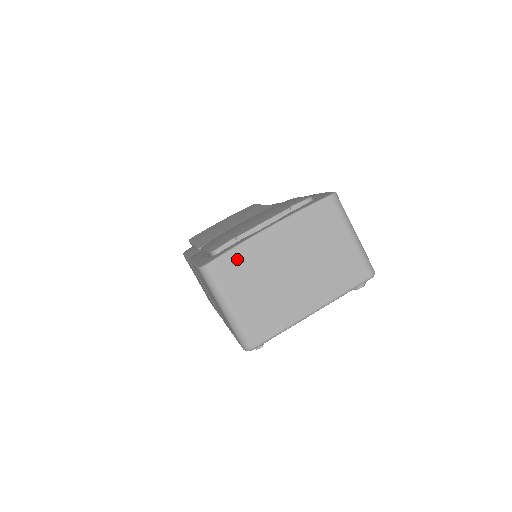
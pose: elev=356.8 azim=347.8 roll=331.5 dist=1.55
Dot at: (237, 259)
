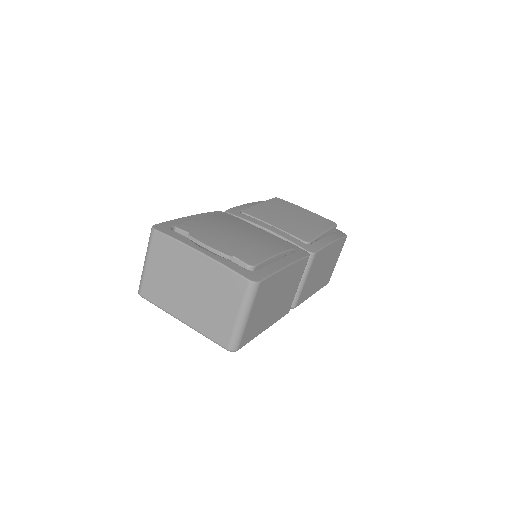
Dot at: (169, 245)
